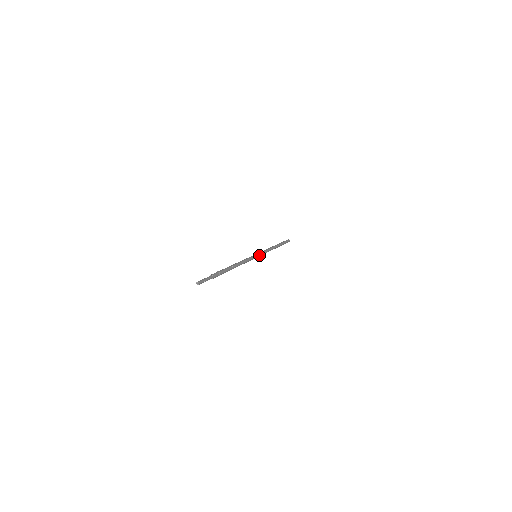
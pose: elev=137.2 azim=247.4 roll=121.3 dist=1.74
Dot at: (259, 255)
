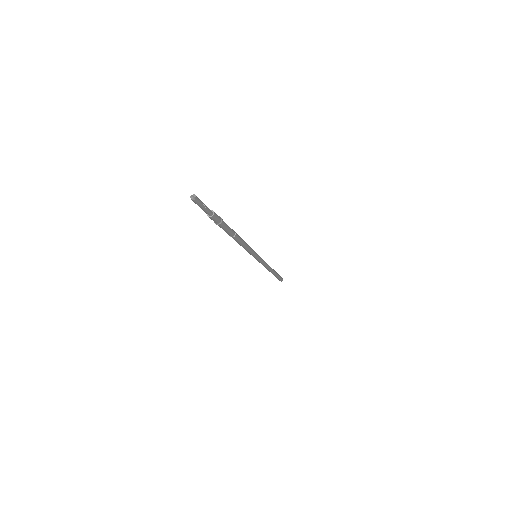
Dot at: (259, 257)
